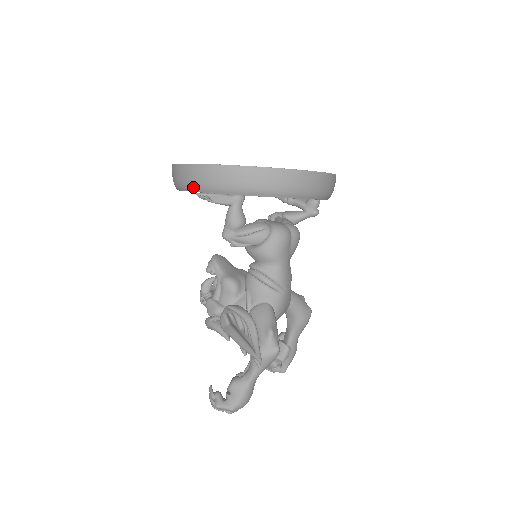
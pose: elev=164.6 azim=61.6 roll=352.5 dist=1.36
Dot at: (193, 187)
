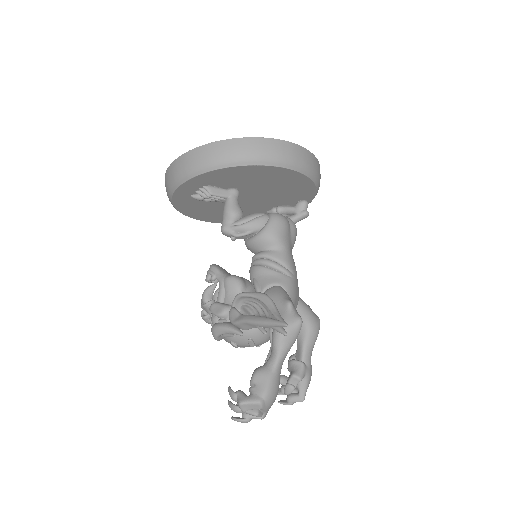
Dot at: (192, 172)
